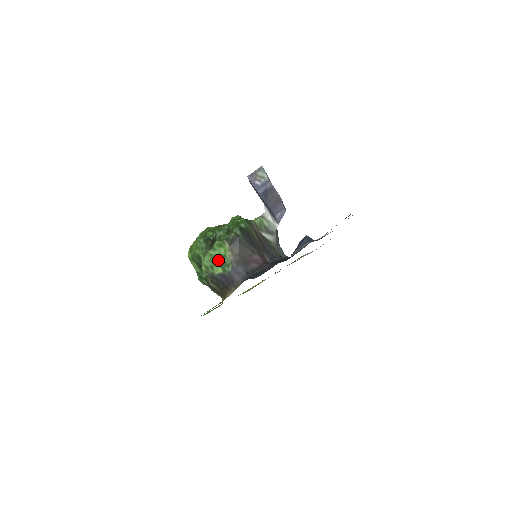
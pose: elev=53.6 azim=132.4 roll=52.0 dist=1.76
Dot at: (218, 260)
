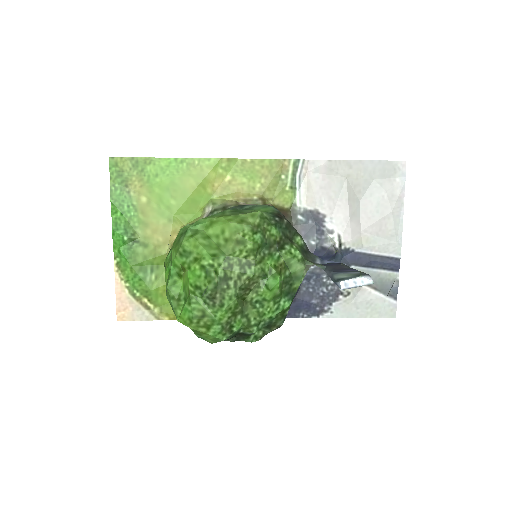
Dot at: occluded
